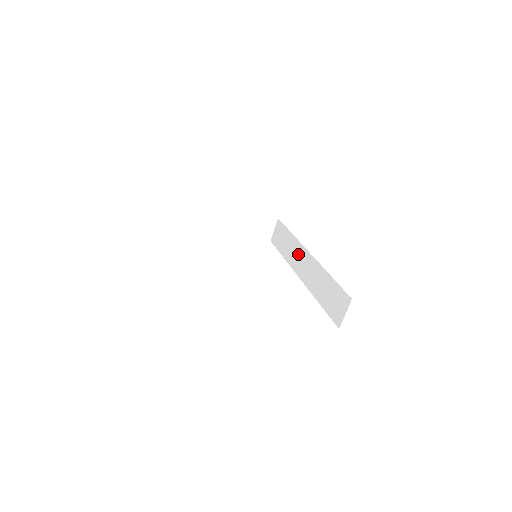
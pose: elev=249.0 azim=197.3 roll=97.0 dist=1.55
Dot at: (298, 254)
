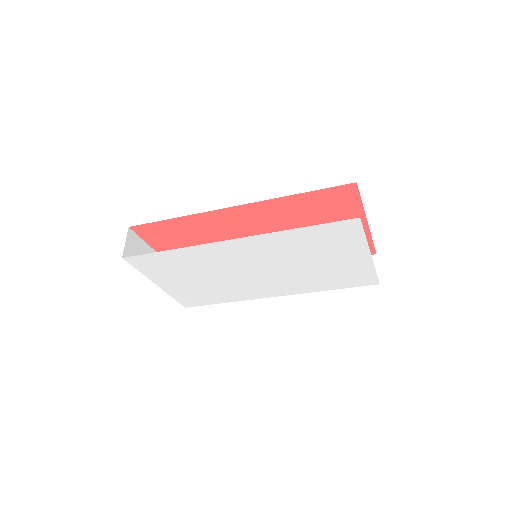
Dot at: occluded
